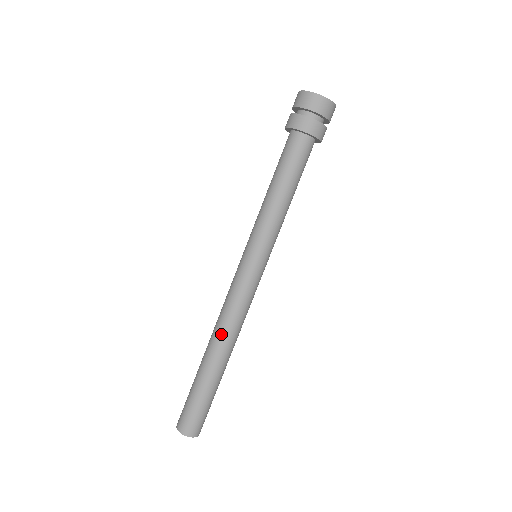
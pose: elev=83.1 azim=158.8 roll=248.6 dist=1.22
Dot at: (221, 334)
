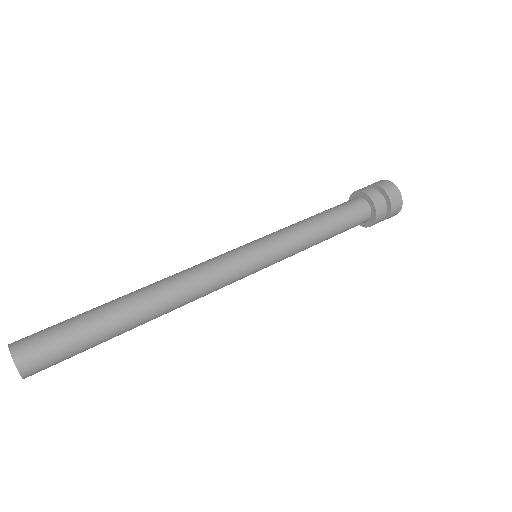
Dot at: (166, 284)
